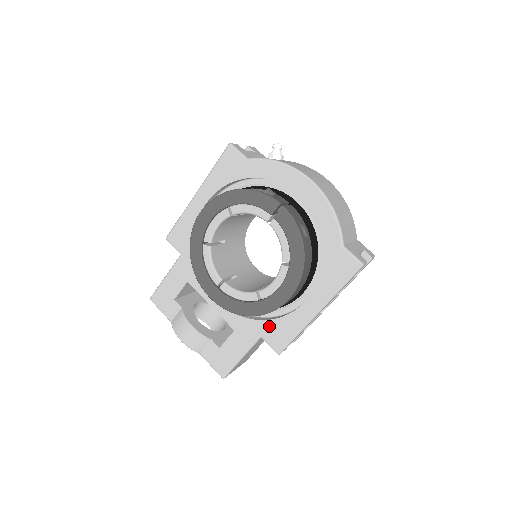
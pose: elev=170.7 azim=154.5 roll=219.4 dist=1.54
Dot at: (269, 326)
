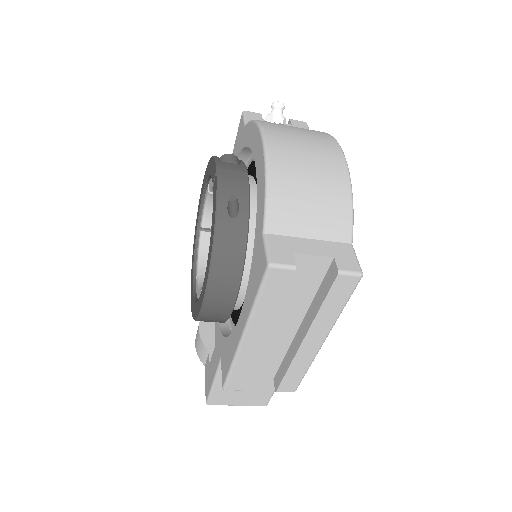
Dot at: (224, 346)
